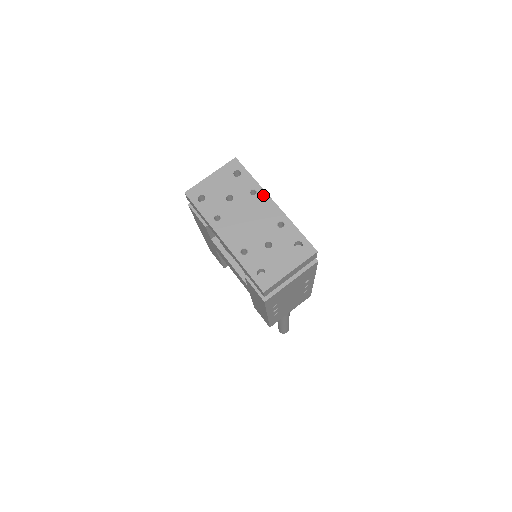
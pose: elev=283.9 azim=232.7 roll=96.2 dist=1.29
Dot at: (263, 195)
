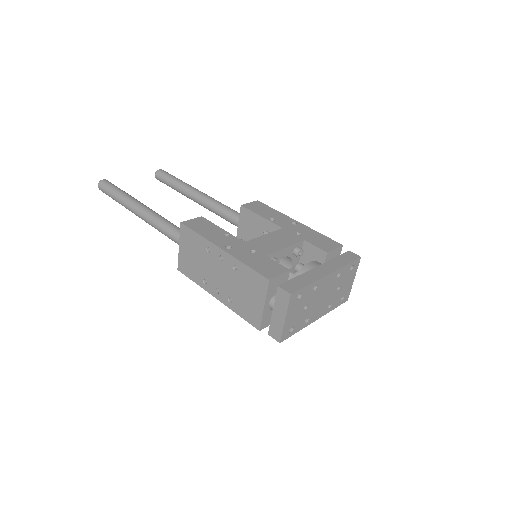
Dot at: (321, 281)
